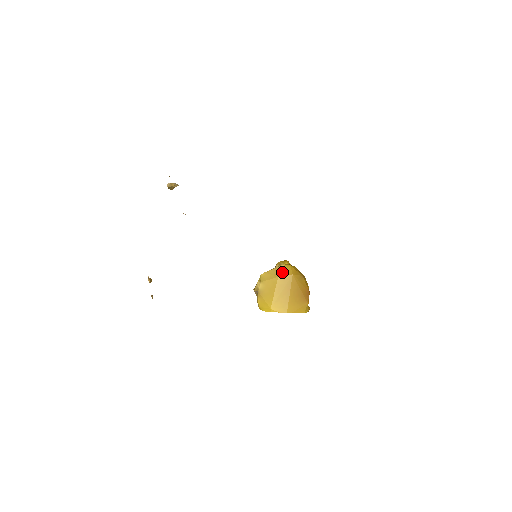
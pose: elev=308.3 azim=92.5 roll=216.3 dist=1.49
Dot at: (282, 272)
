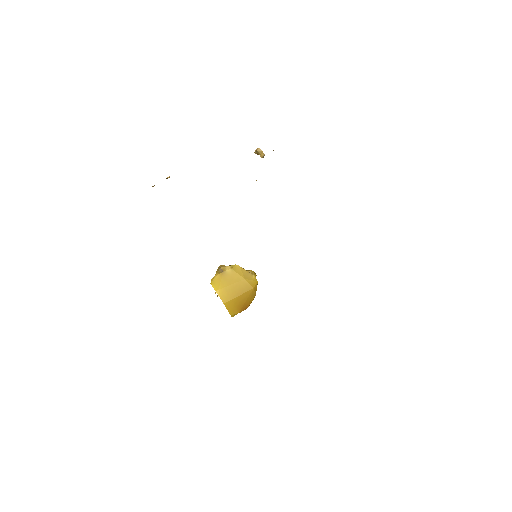
Dot at: (250, 279)
